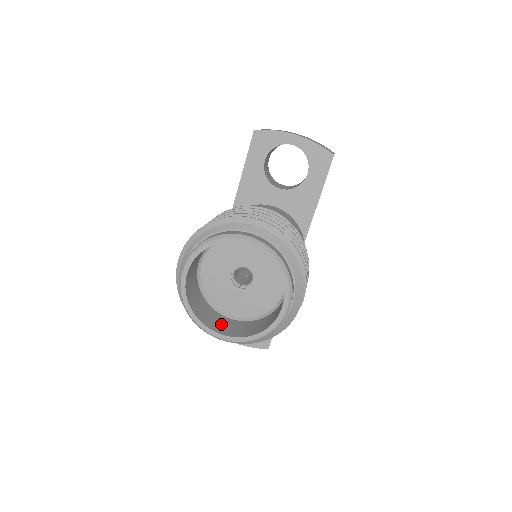
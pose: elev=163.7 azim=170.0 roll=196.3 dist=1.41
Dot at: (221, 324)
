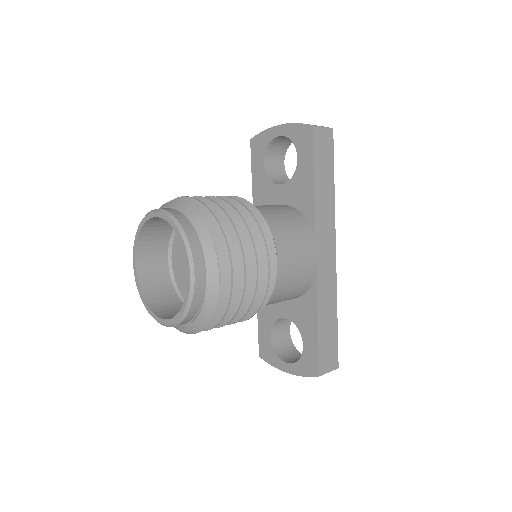
Dot at: occluded
